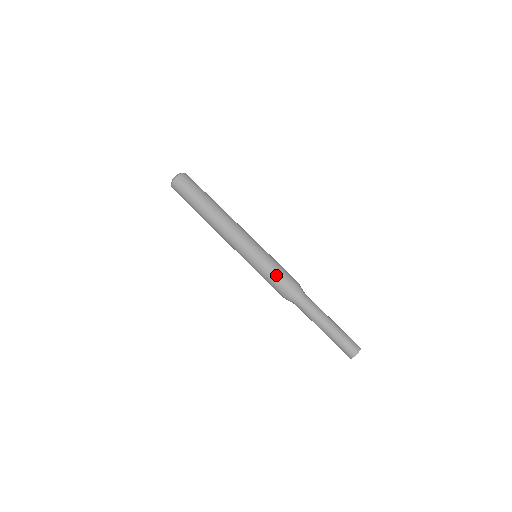
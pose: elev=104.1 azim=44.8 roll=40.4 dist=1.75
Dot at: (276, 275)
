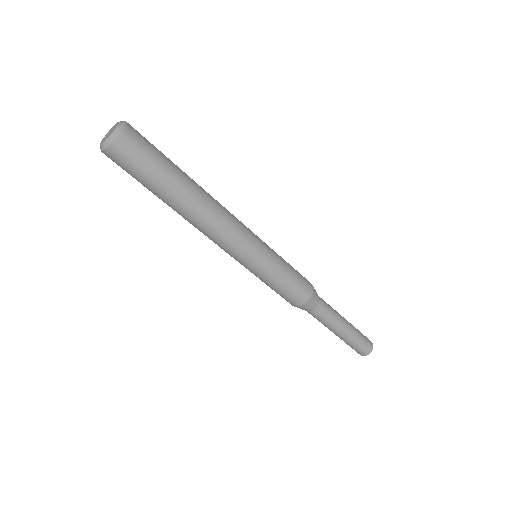
Dot at: (290, 286)
